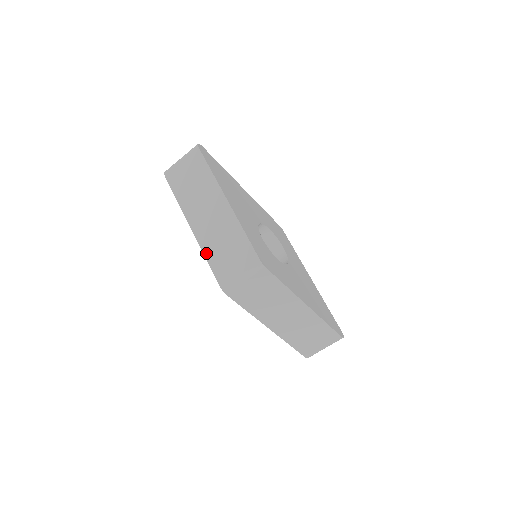
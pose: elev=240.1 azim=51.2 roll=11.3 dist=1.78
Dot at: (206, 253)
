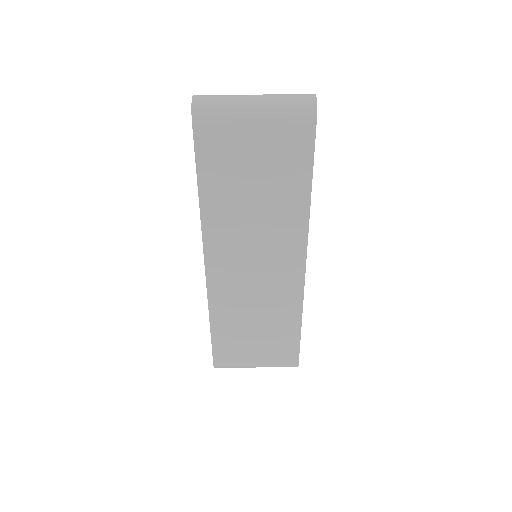
Dot at: (214, 314)
